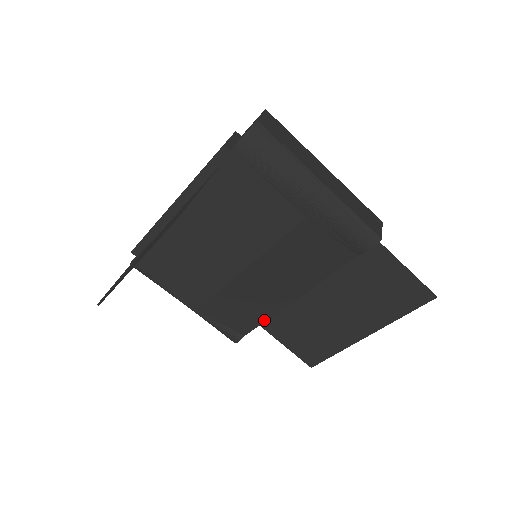
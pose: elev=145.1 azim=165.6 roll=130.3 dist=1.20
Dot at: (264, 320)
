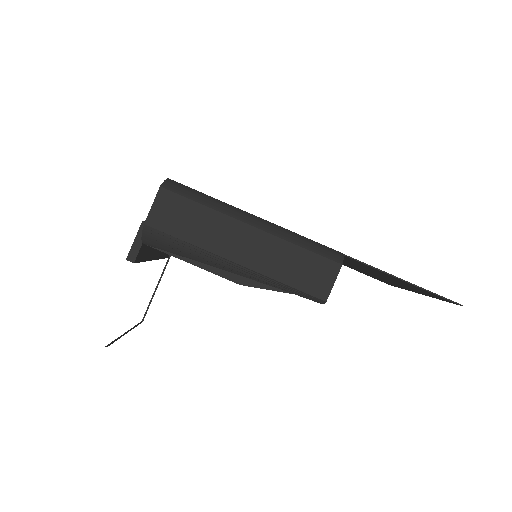
Dot at: occluded
